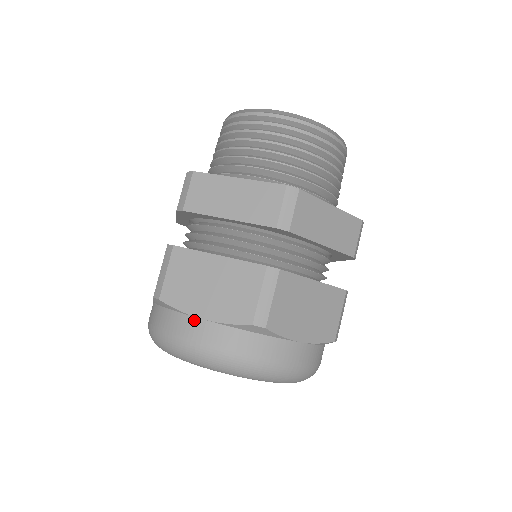
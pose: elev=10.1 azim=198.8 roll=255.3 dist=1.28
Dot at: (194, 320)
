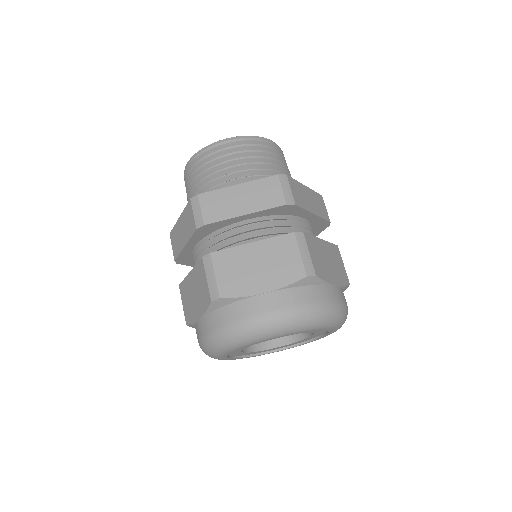
Dot at: (259, 297)
